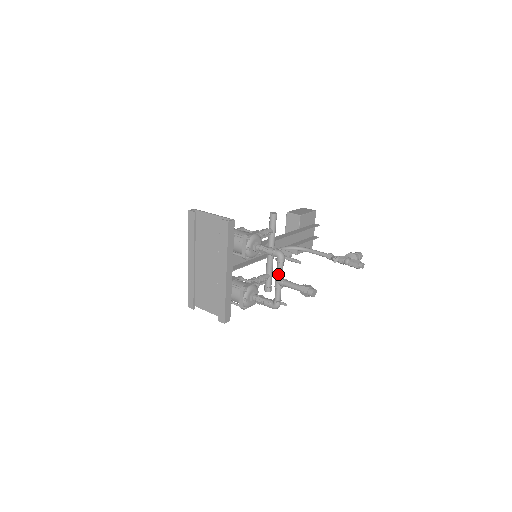
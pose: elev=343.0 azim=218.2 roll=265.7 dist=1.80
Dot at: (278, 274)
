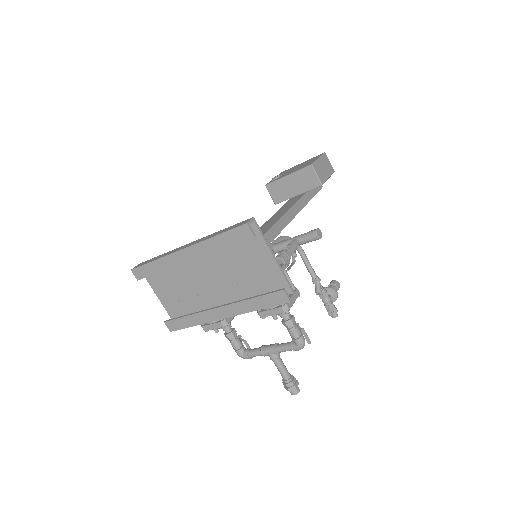
Dot at: (278, 351)
